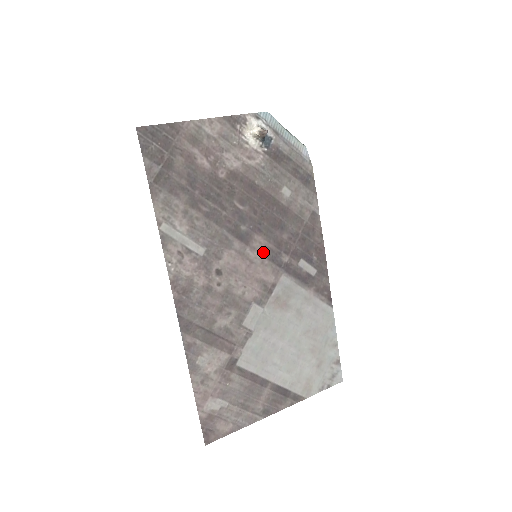
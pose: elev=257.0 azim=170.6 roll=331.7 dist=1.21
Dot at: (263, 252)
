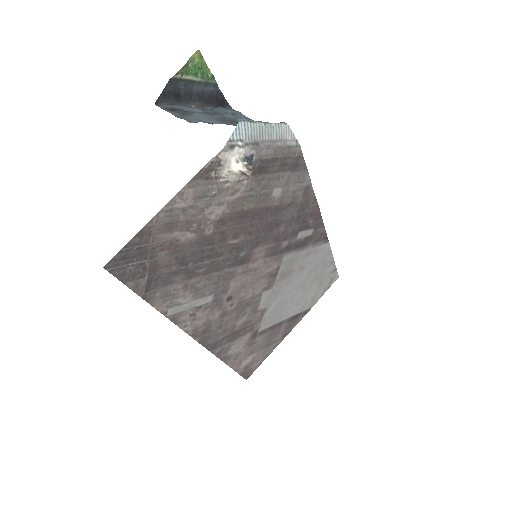
Dot at: (264, 255)
